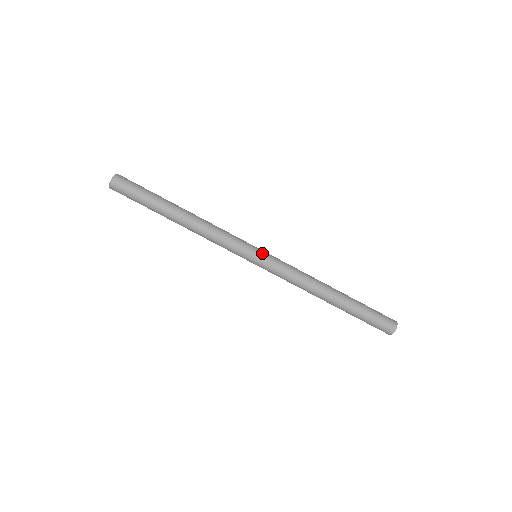
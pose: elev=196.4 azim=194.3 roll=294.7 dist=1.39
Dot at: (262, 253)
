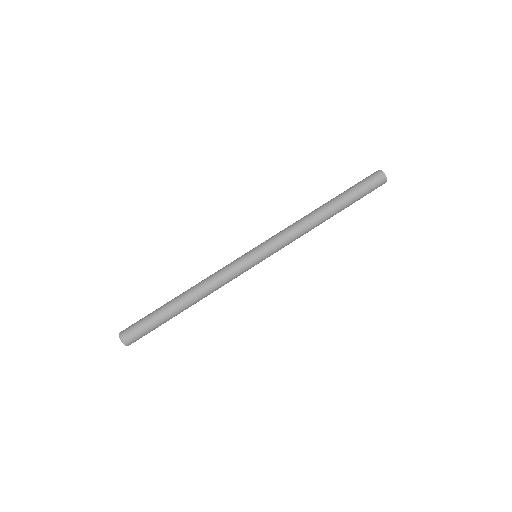
Dot at: (259, 252)
